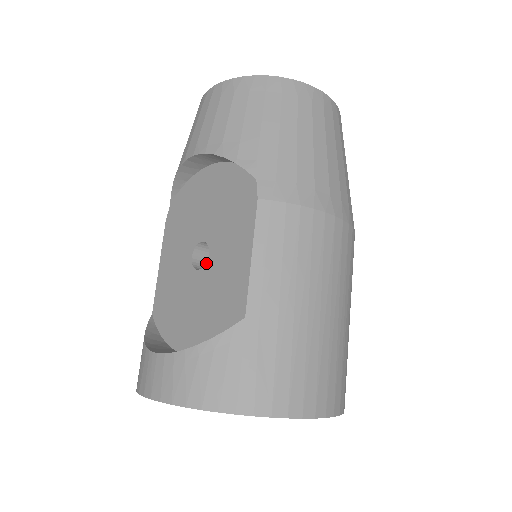
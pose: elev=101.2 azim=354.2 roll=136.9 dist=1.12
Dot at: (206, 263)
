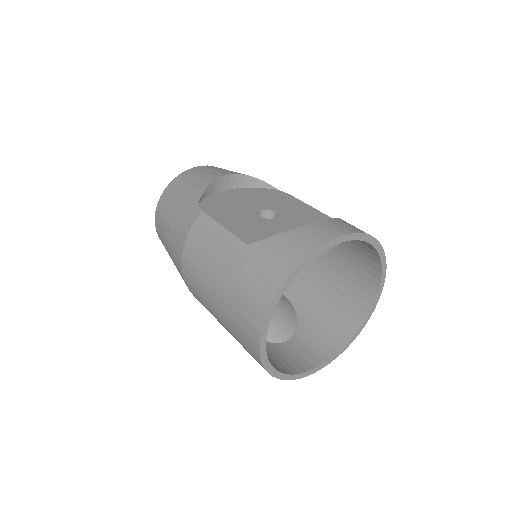
Dot at: (278, 215)
